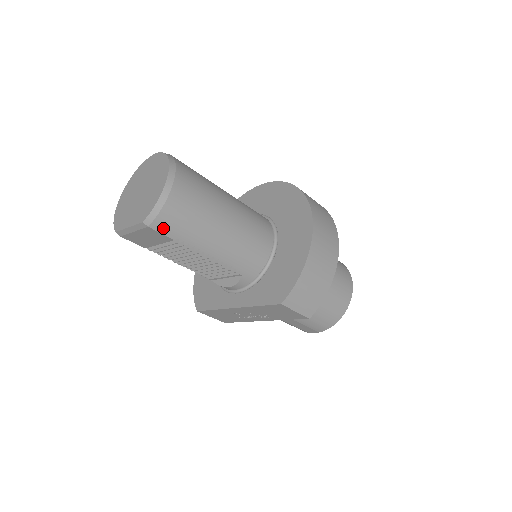
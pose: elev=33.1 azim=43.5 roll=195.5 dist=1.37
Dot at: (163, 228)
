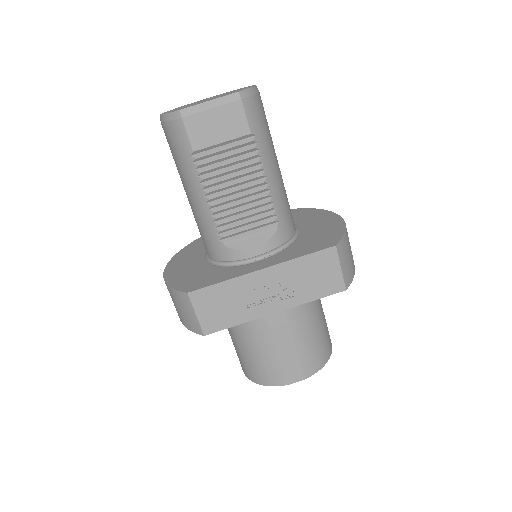
Dot at: (250, 112)
